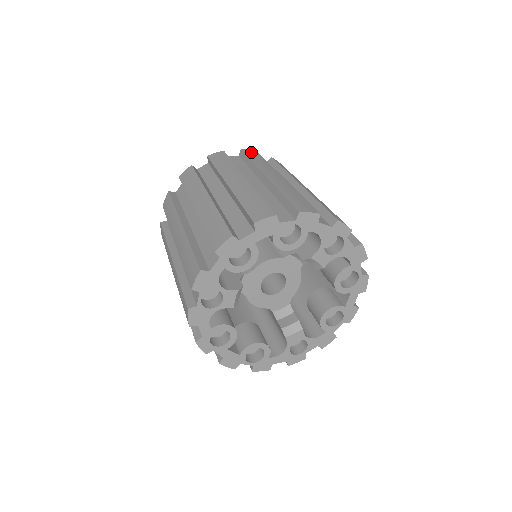
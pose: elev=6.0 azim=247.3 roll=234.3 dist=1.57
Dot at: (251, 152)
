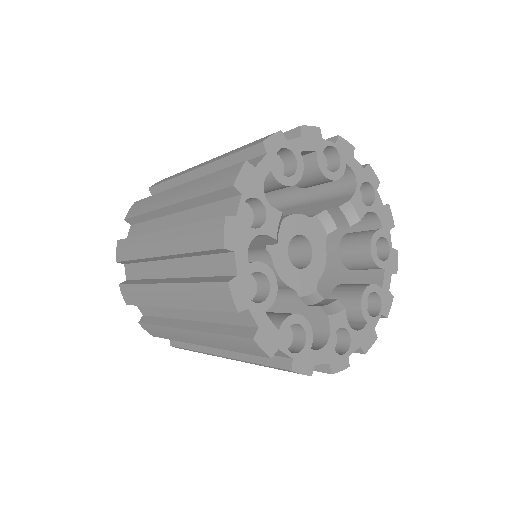
Dot at: occluded
